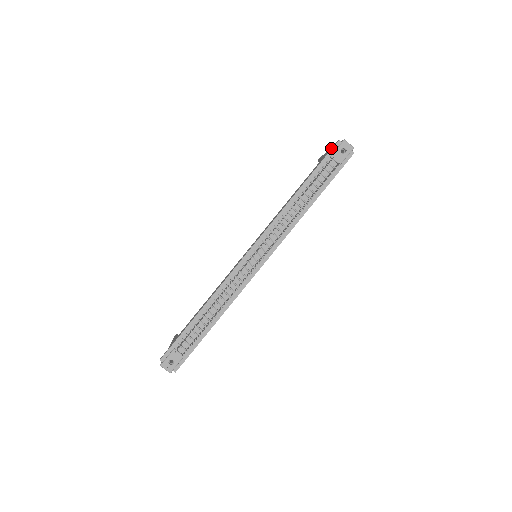
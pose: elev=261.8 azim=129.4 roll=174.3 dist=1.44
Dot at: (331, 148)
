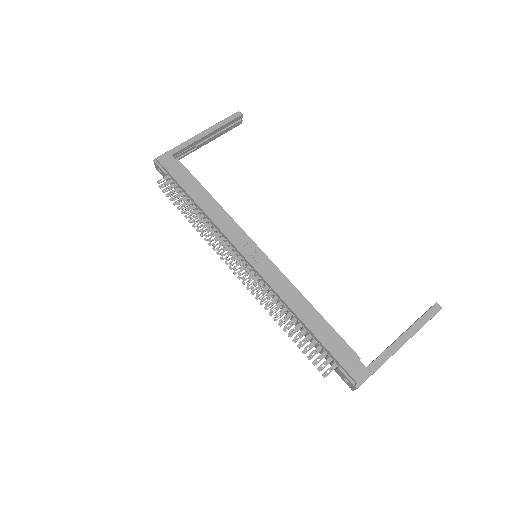
Dot at: (353, 369)
